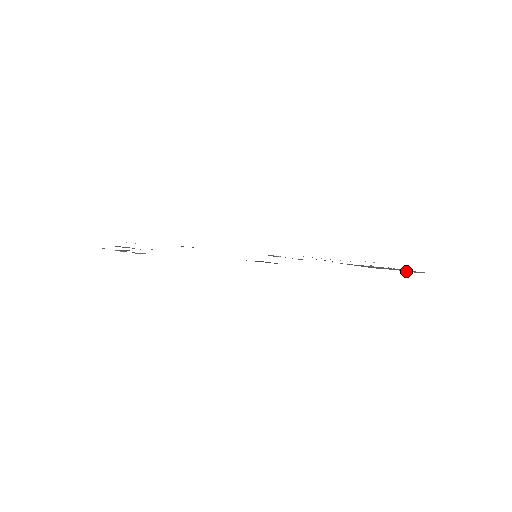
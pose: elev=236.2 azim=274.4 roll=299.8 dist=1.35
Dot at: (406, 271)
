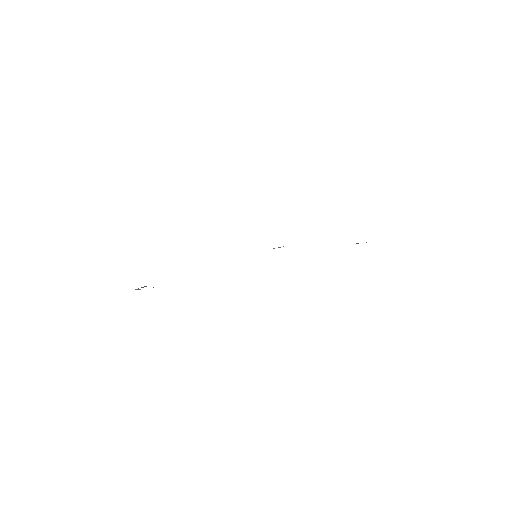
Dot at: occluded
